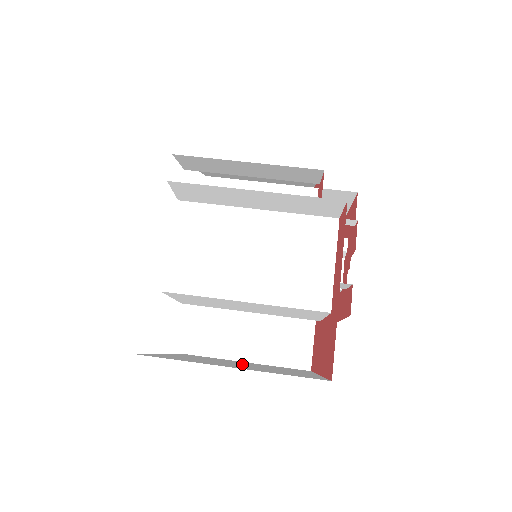
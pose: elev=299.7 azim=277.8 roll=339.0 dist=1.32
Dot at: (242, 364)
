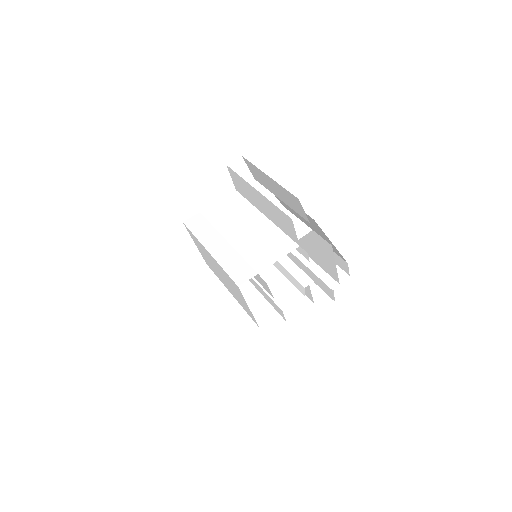
Dot at: occluded
